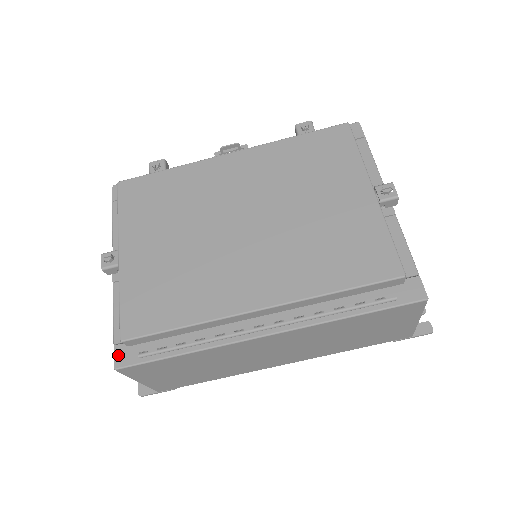
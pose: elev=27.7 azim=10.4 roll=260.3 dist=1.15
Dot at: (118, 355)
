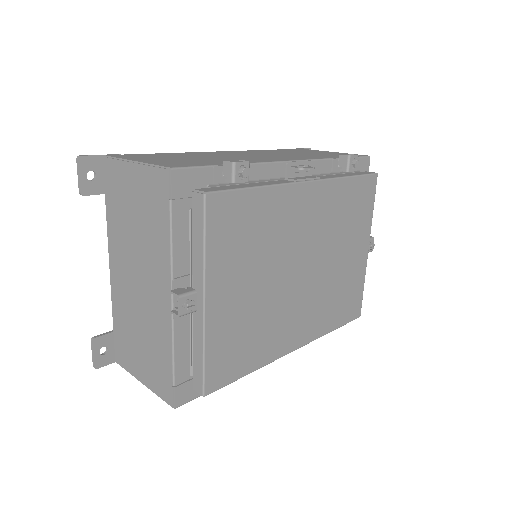
Dot at: (179, 396)
